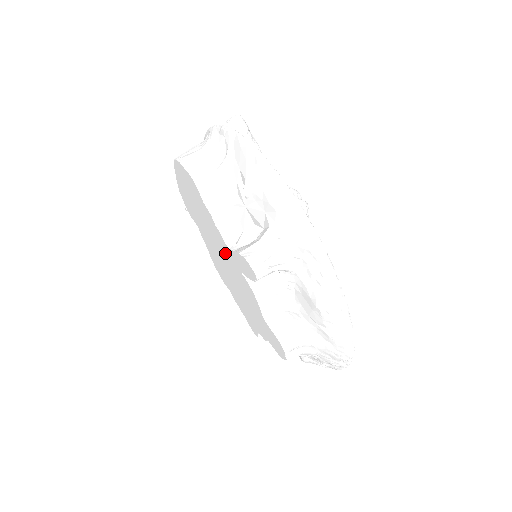
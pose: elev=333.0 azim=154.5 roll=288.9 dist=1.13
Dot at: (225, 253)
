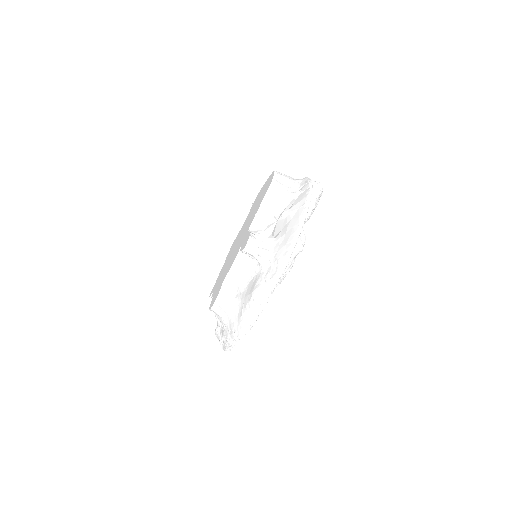
Dot at: occluded
